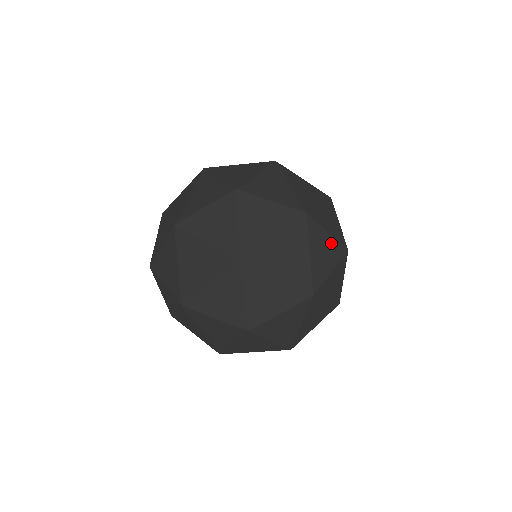
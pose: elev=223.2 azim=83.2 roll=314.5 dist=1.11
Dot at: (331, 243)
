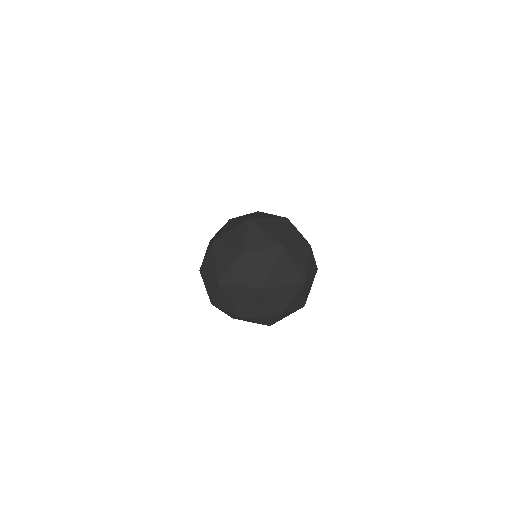
Dot at: (301, 250)
